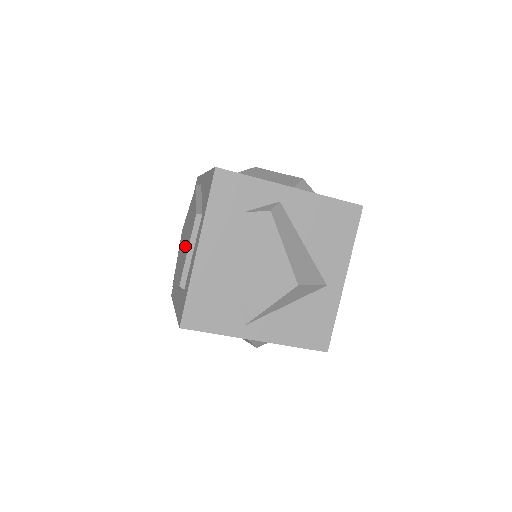
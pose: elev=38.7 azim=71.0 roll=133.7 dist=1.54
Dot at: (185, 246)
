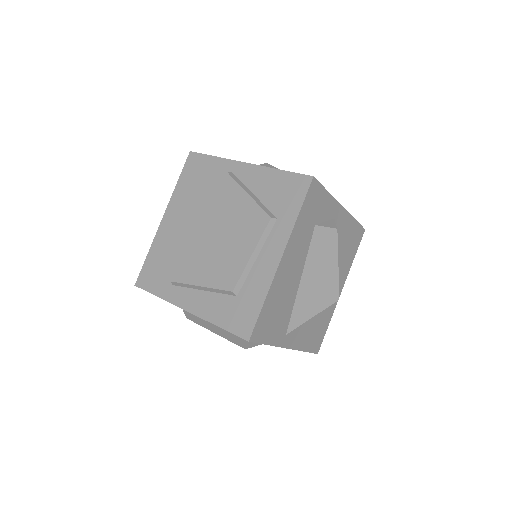
Dot at: (227, 244)
